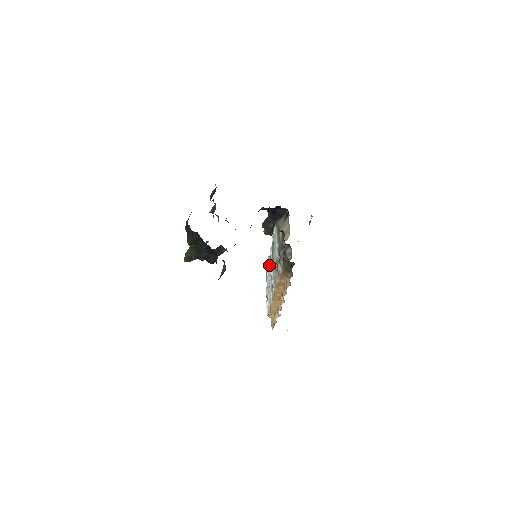
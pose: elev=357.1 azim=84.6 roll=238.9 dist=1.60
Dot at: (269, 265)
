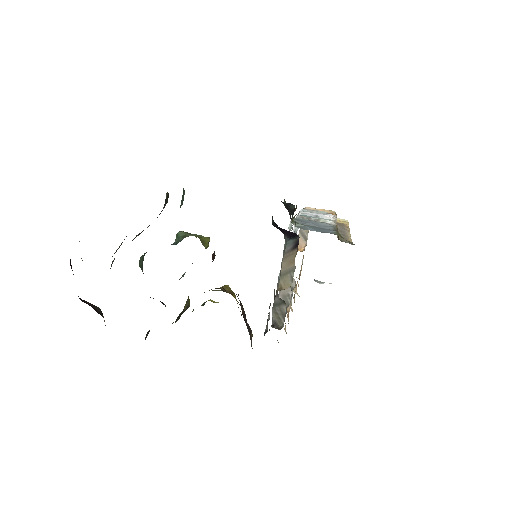
Dot at: (296, 228)
